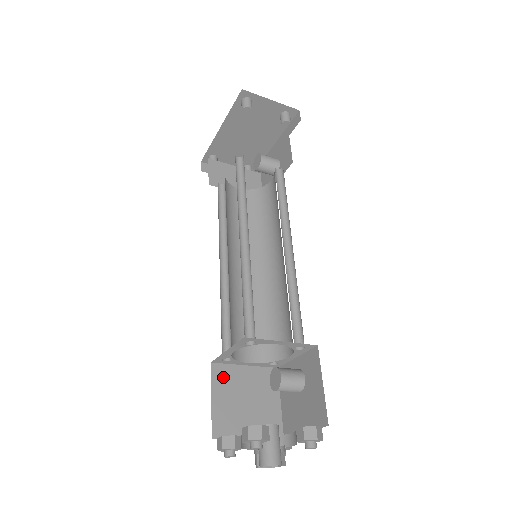
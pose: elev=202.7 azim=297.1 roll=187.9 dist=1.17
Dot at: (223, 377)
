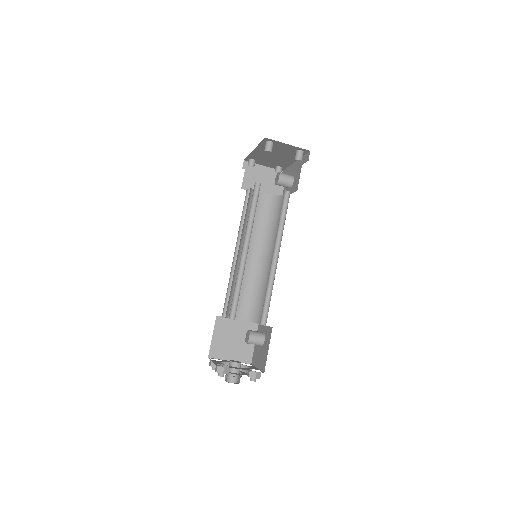
Dot at: (222, 325)
